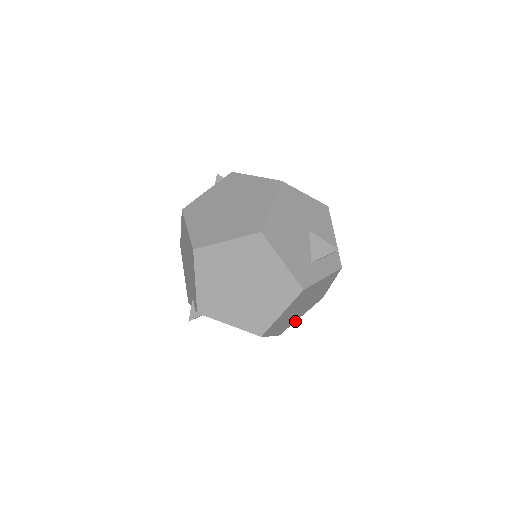
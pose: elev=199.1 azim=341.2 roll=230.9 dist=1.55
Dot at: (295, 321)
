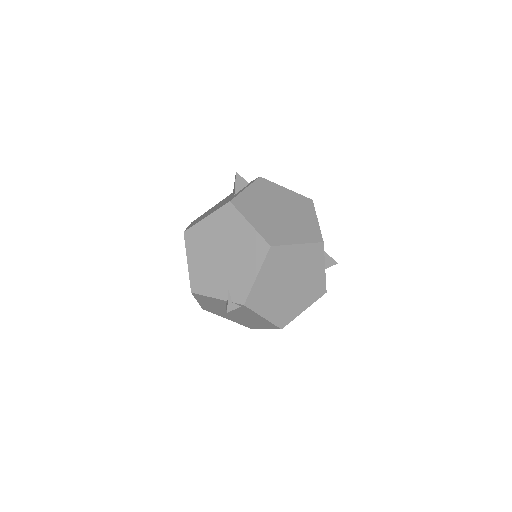
Dot at: occluded
